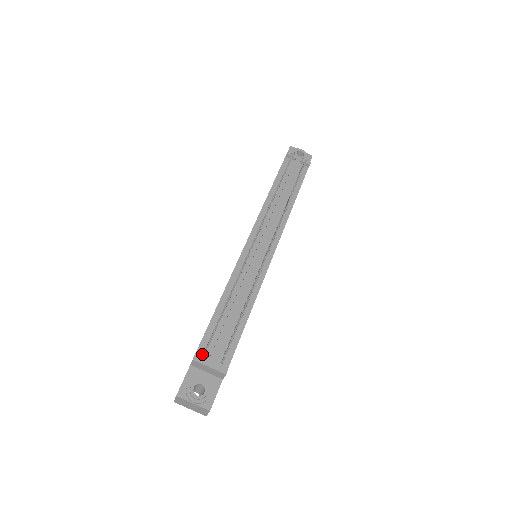
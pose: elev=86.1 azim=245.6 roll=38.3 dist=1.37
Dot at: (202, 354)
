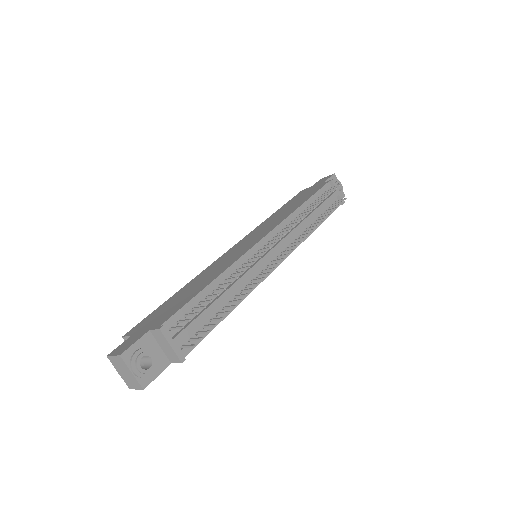
Dot at: (169, 327)
